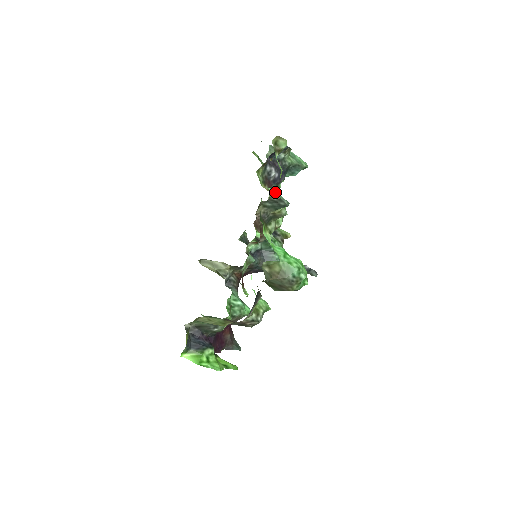
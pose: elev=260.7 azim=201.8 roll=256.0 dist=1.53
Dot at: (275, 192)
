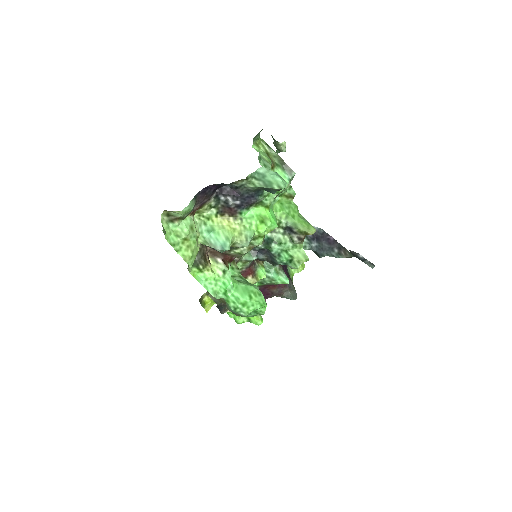
Dot at: (209, 238)
